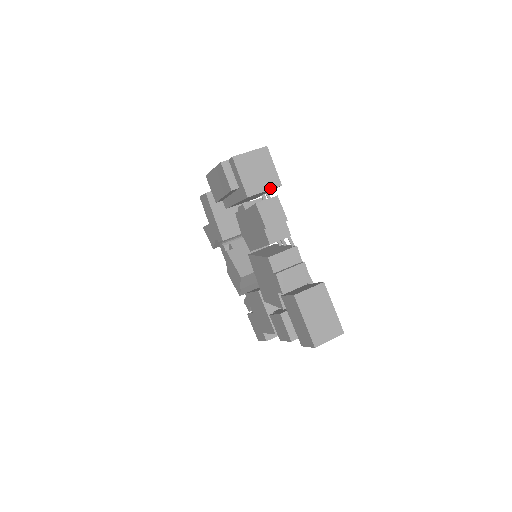
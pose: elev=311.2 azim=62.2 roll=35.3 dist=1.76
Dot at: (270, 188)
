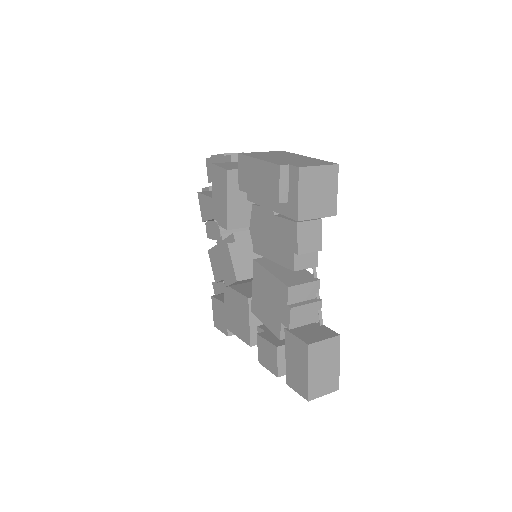
Dot at: (324, 216)
